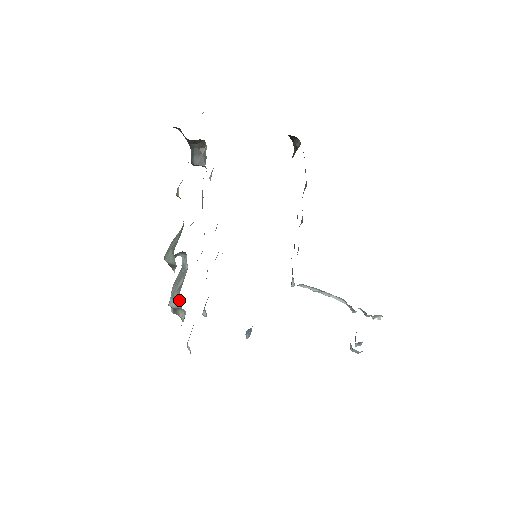
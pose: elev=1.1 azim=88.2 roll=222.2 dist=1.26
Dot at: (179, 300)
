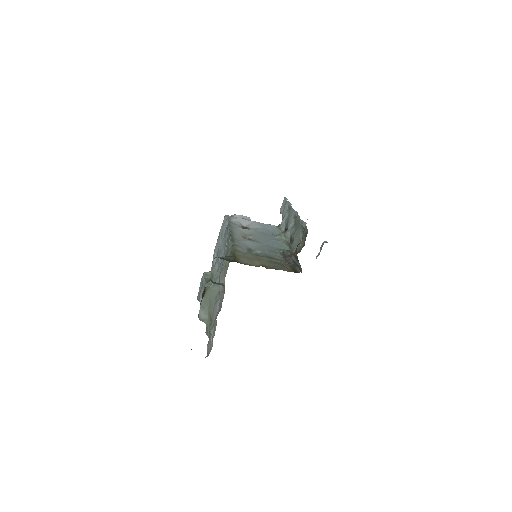
Dot at: occluded
